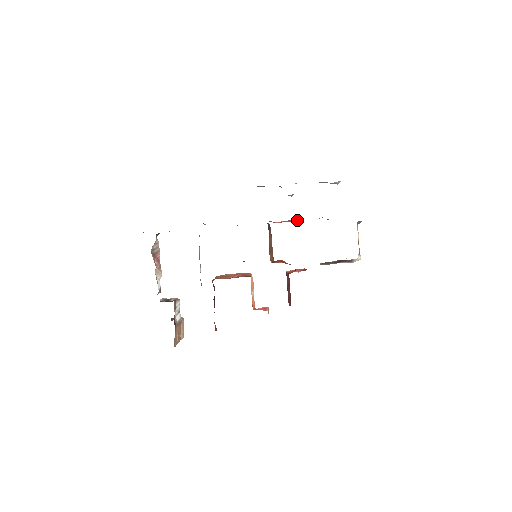
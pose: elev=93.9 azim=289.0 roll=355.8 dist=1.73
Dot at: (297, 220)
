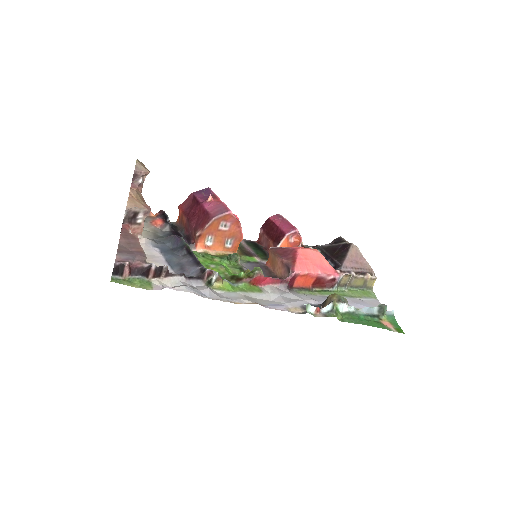
Dot at: (318, 284)
